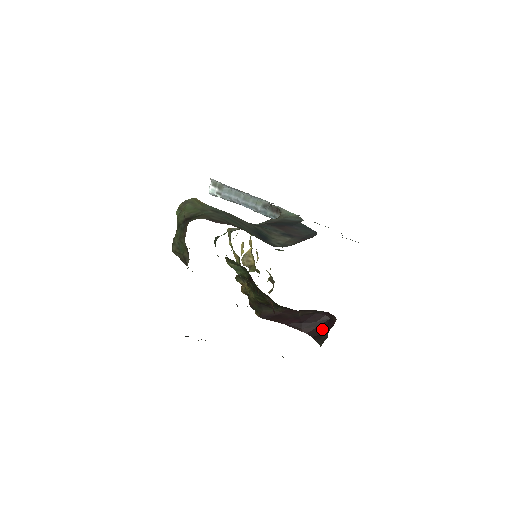
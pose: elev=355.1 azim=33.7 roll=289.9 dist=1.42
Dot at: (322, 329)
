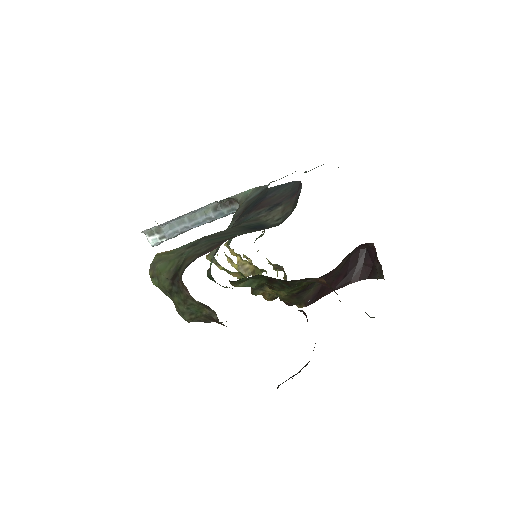
Dot at: (369, 264)
